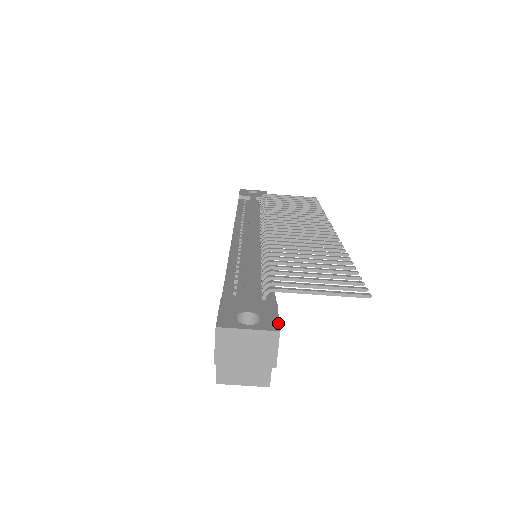
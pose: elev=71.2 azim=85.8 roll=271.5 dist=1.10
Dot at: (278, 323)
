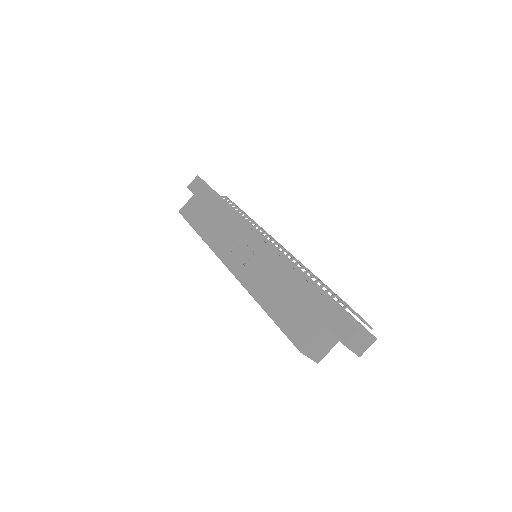
Dot at: occluded
